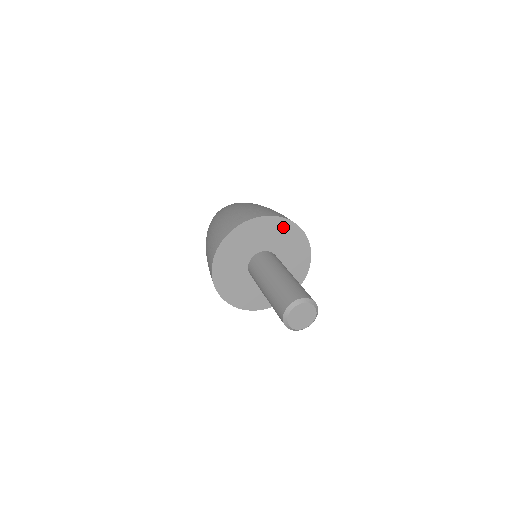
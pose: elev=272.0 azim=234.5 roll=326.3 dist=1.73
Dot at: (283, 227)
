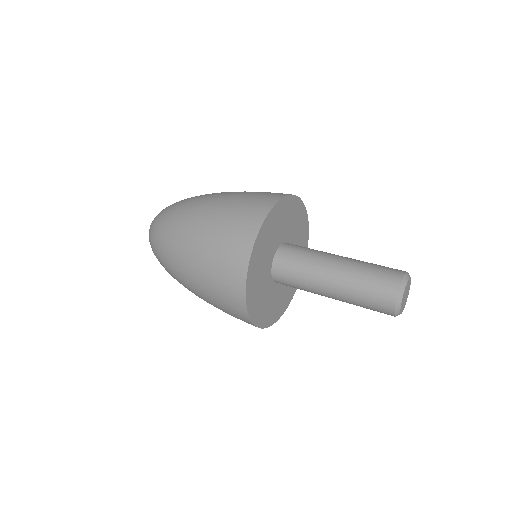
Dot at: (294, 207)
